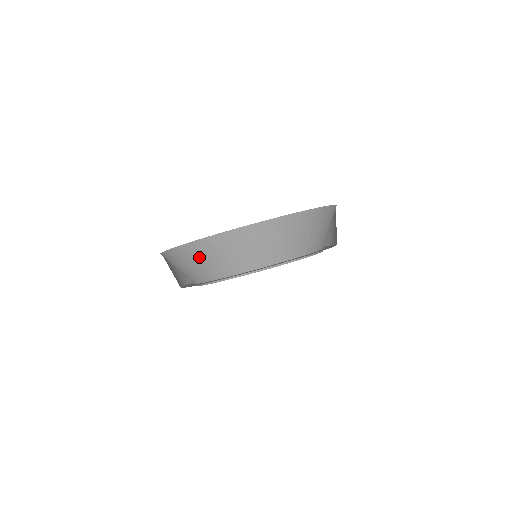
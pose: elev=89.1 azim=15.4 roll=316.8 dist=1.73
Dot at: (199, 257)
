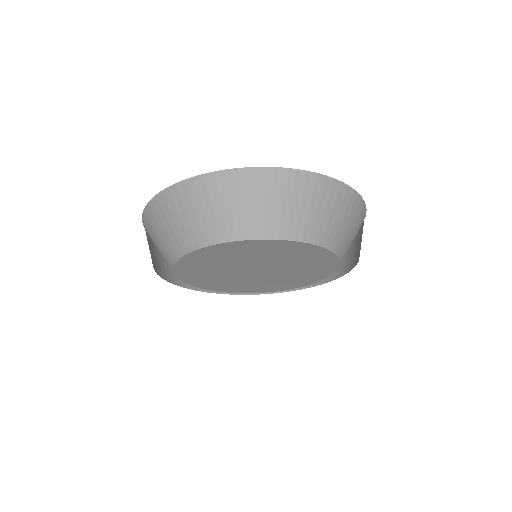
Dot at: (195, 203)
